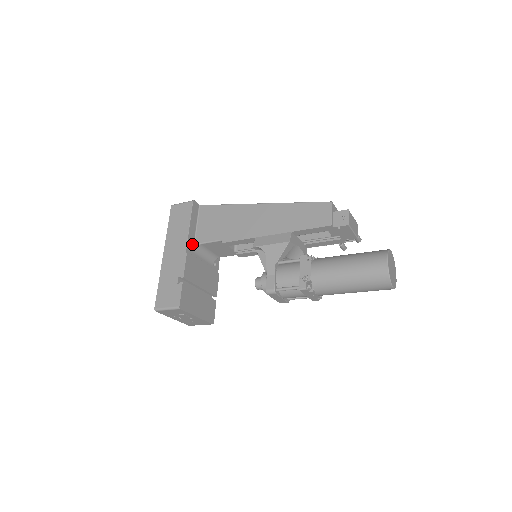
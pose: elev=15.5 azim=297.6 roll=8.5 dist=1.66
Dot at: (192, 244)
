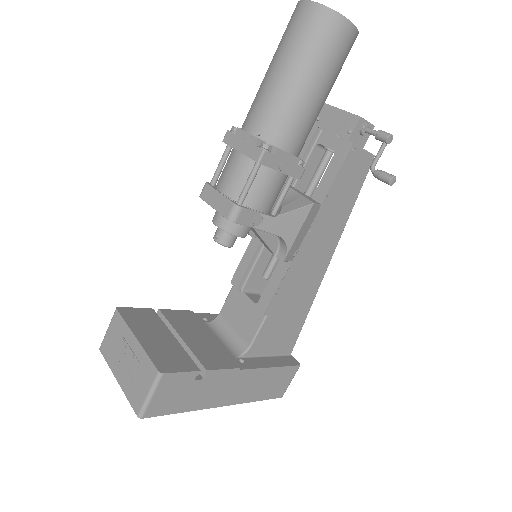
Dot at: (211, 320)
